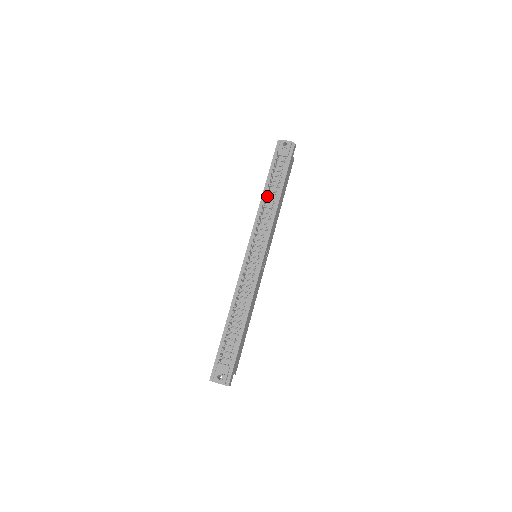
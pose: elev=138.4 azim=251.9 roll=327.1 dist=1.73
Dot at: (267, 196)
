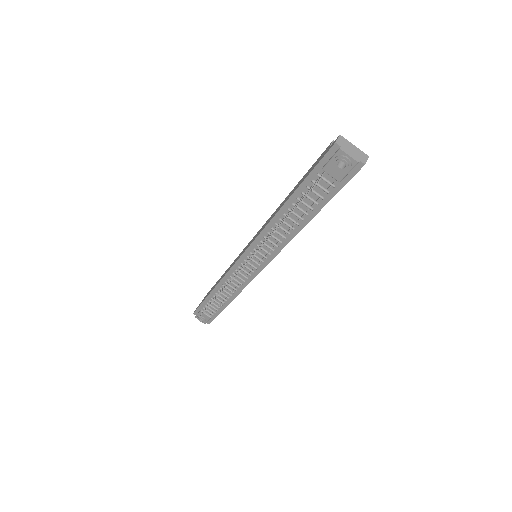
Dot at: occluded
